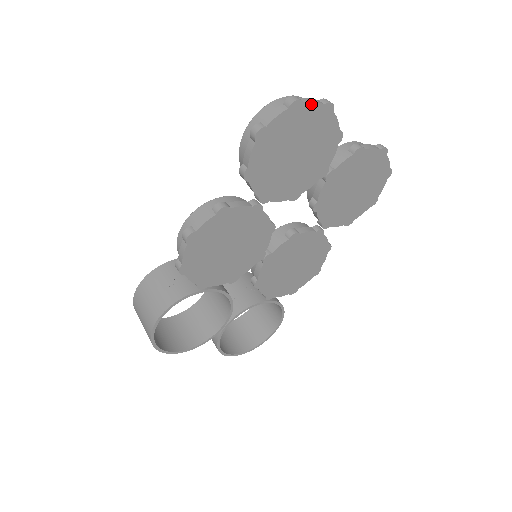
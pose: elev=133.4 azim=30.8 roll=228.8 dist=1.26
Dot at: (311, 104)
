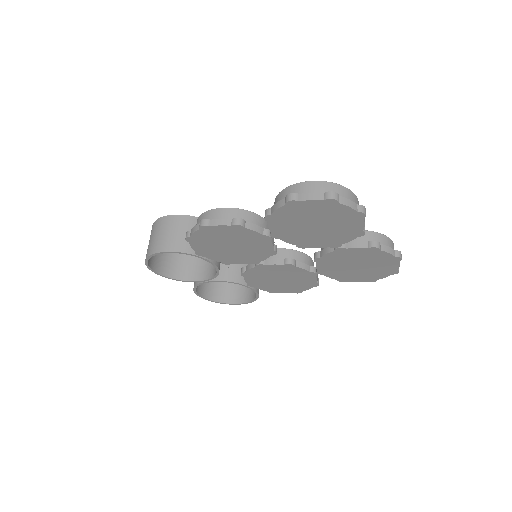
Dot at: (346, 206)
